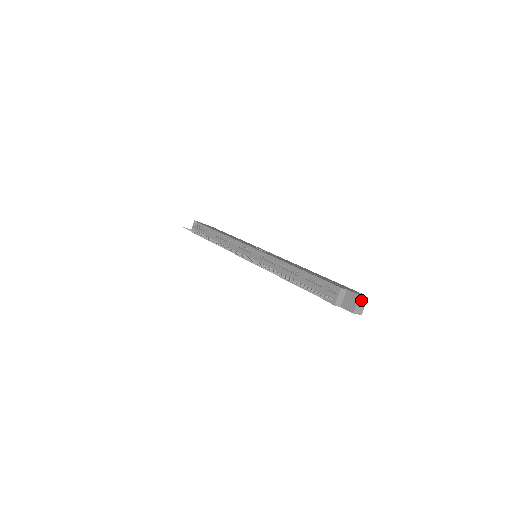
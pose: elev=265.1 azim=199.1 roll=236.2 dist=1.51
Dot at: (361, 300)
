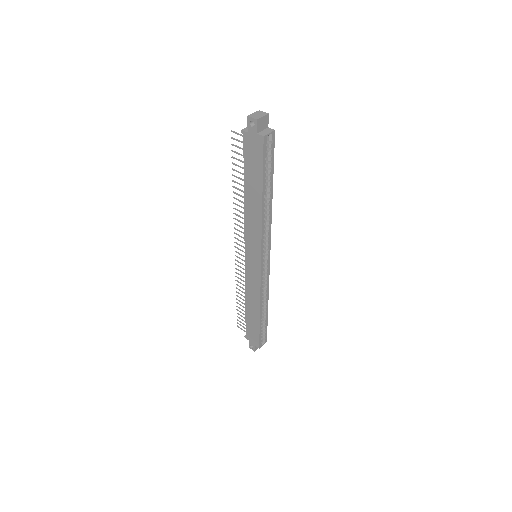
Dot at: (260, 113)
